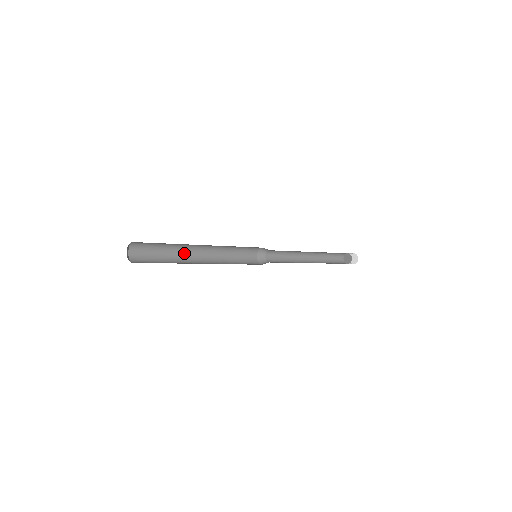
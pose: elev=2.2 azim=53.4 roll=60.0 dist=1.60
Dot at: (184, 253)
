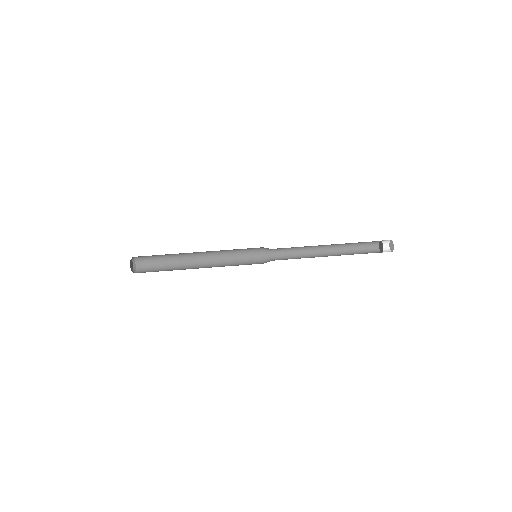
Dot at: (185, 258)
